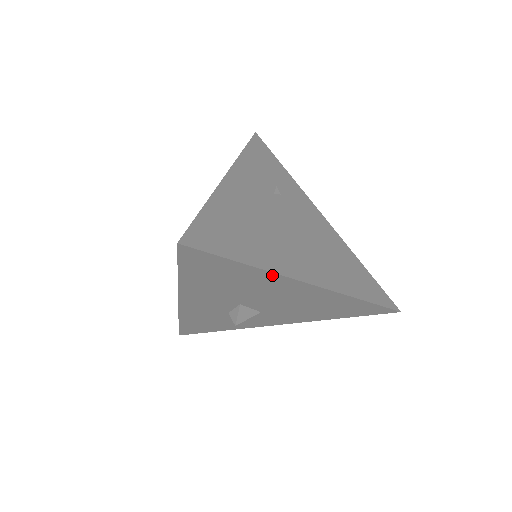
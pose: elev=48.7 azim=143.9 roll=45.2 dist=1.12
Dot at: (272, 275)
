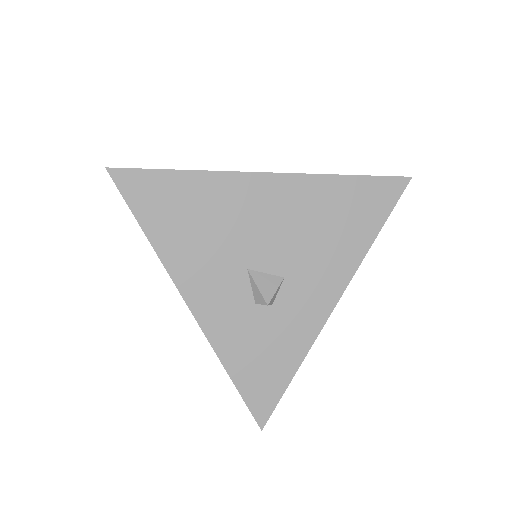
Dot at: (218, 177)
